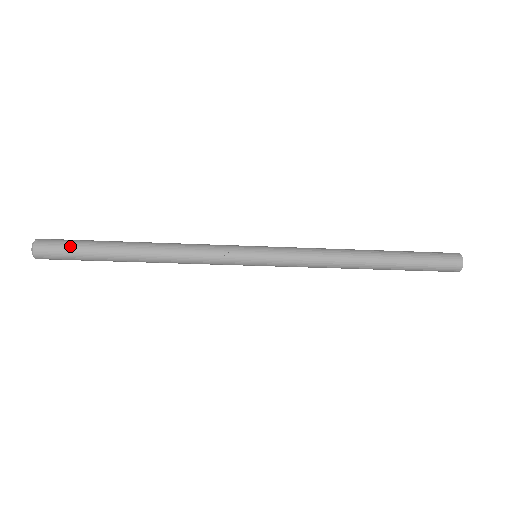
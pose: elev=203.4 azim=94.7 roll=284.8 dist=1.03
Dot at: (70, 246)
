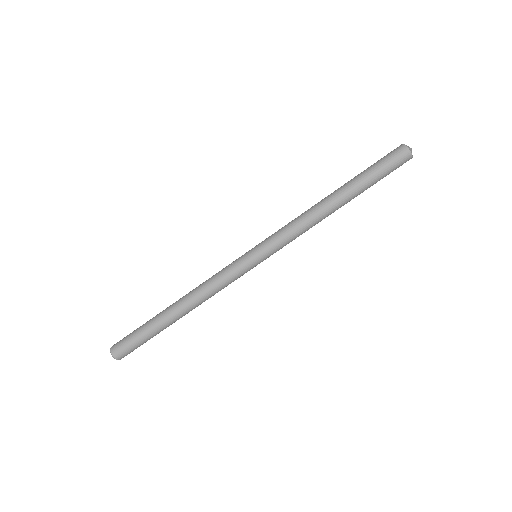
Dot at: (133, 332)
